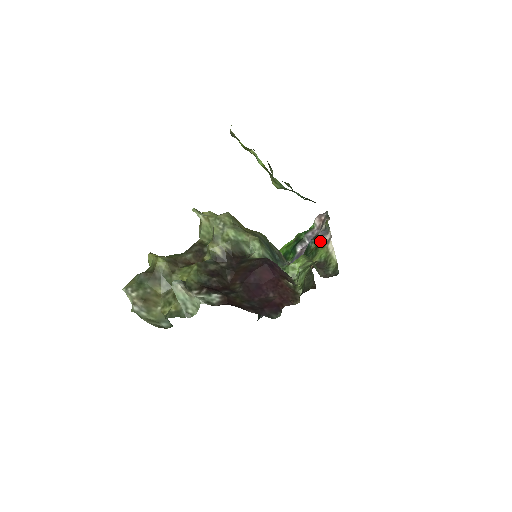
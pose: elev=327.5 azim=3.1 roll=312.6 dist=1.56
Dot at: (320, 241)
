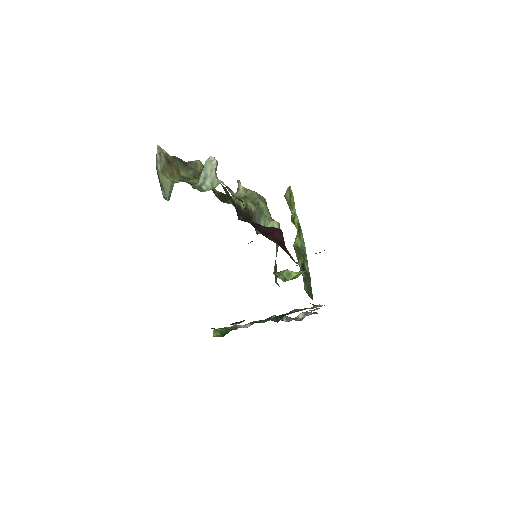
Dot at: occluded
